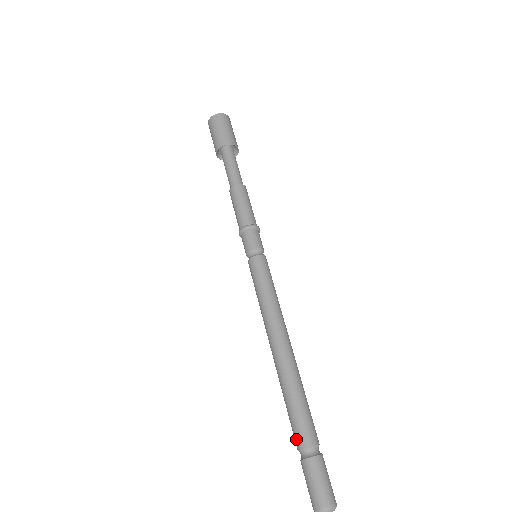
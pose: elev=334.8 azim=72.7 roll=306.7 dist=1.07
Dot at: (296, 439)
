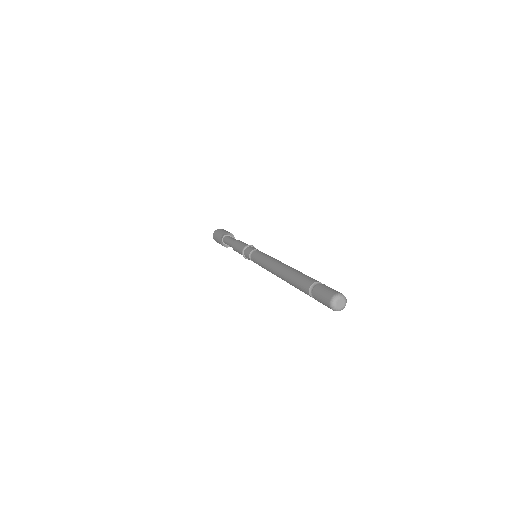
Dot at: (306, 286)
